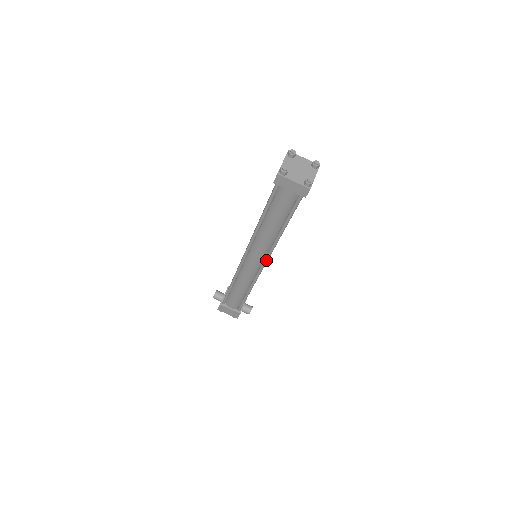
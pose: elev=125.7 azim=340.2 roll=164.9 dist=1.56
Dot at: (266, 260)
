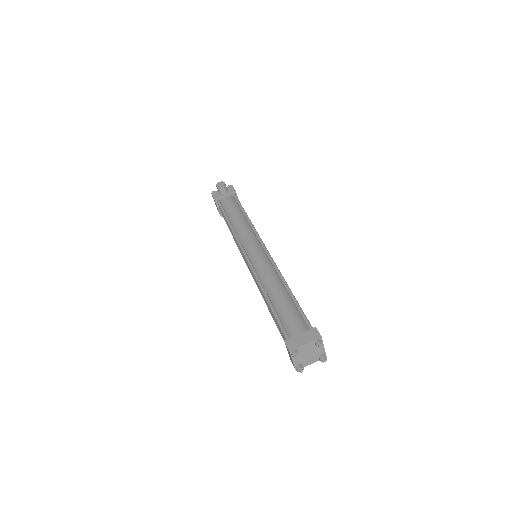
Dot at: (253, 278)
